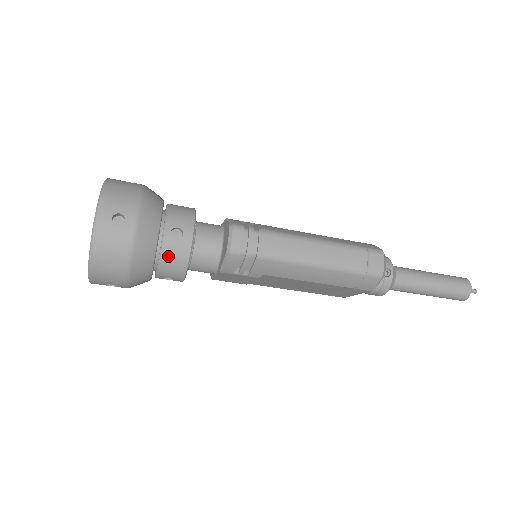
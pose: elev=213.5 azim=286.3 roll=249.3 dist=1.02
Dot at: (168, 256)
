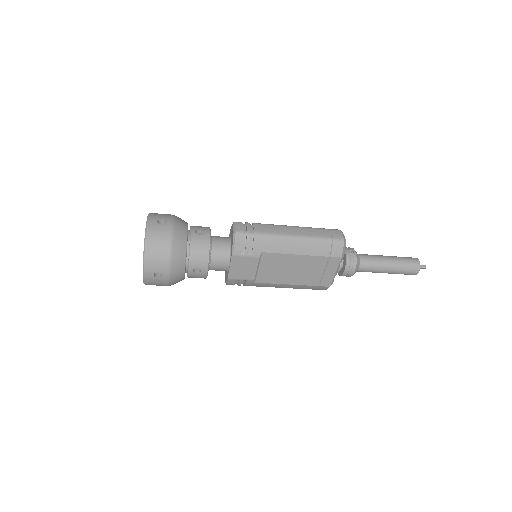
Dot at: (195, 246)
